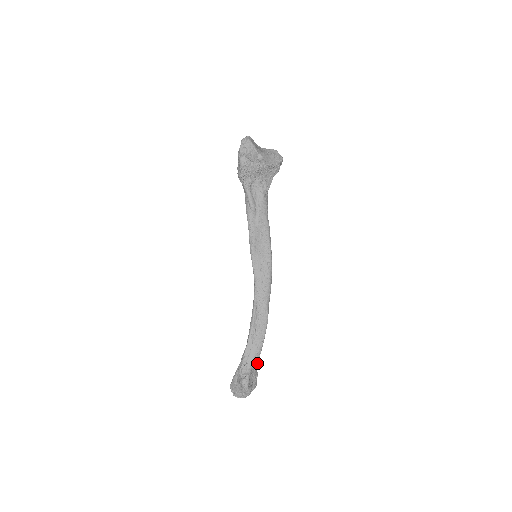
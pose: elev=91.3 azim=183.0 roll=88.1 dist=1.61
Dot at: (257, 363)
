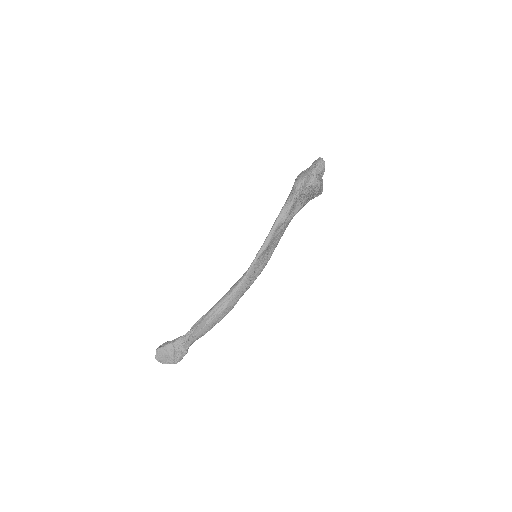
Dot at: occluded
